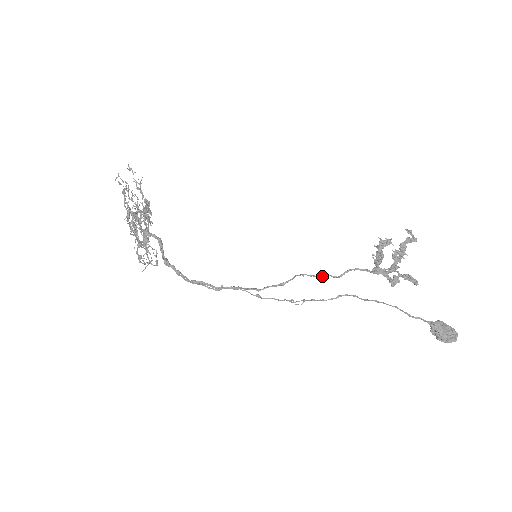
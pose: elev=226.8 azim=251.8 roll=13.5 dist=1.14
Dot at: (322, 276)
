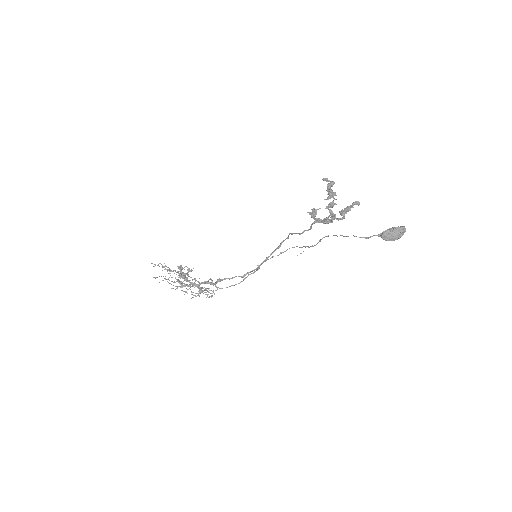
Dot at: occluded
